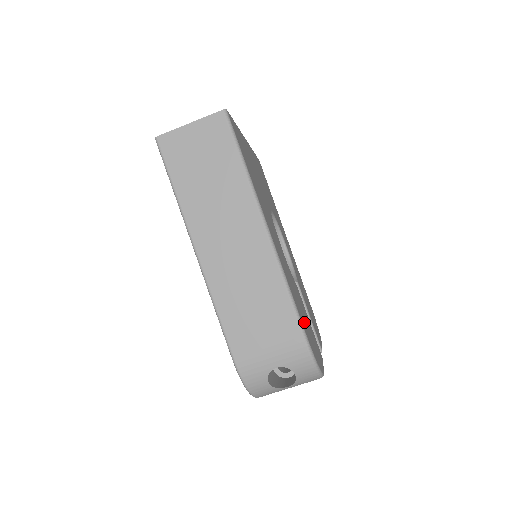
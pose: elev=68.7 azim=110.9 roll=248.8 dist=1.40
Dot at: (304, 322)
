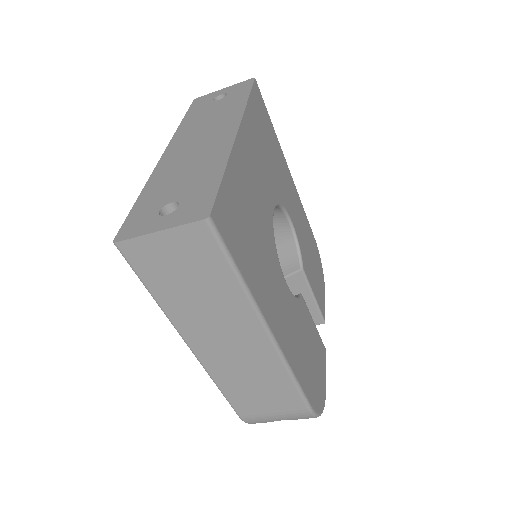
Dot at: (309, 377)
